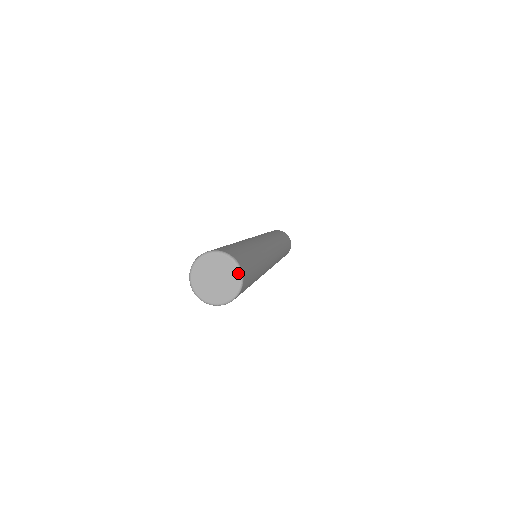
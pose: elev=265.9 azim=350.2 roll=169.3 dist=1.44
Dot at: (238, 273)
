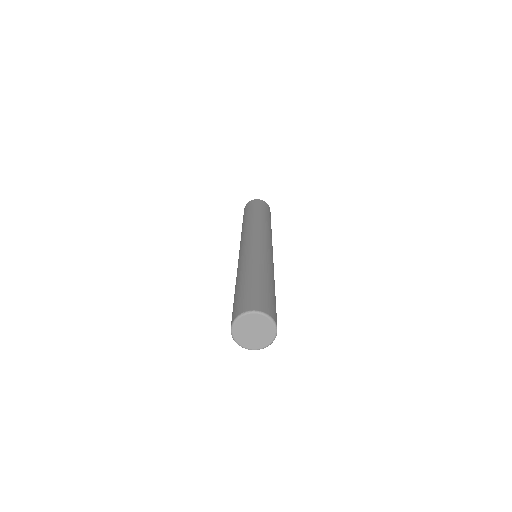
Dot at: (269, 320)
